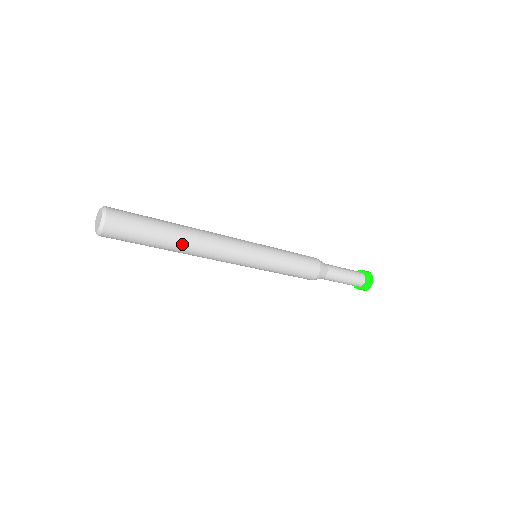
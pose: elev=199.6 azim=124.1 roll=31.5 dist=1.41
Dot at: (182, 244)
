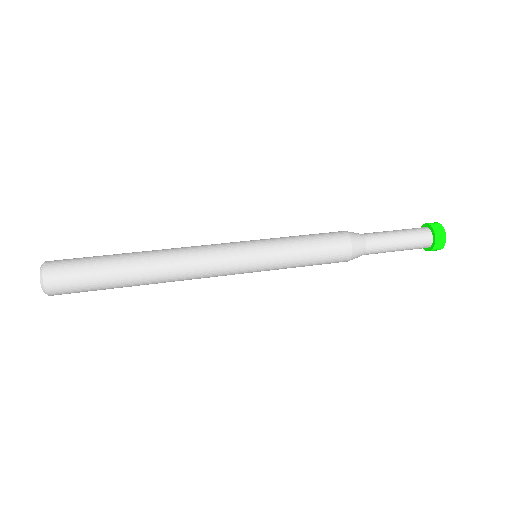
Dot at: (145, 274)
